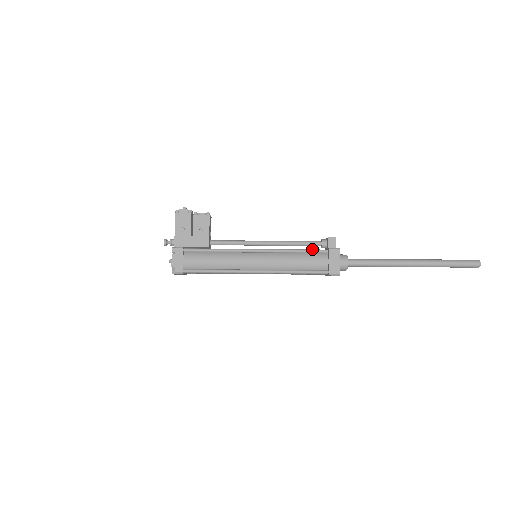
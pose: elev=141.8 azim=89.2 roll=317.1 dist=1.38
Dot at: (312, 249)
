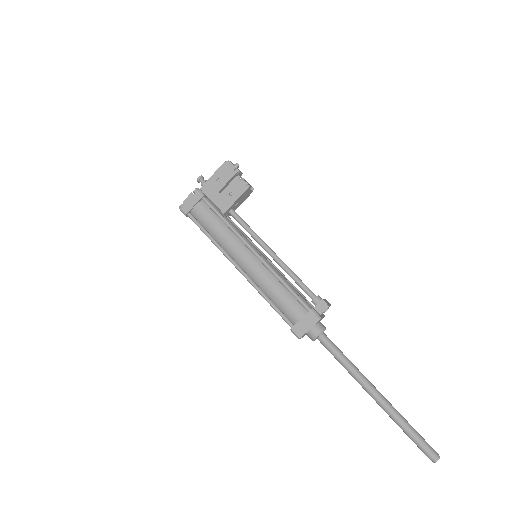
Dot at: occluded
